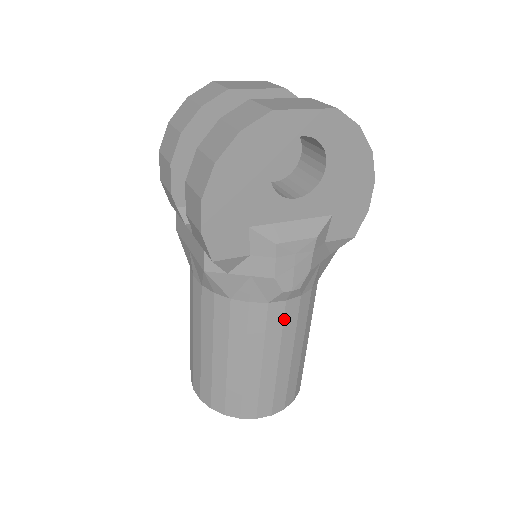
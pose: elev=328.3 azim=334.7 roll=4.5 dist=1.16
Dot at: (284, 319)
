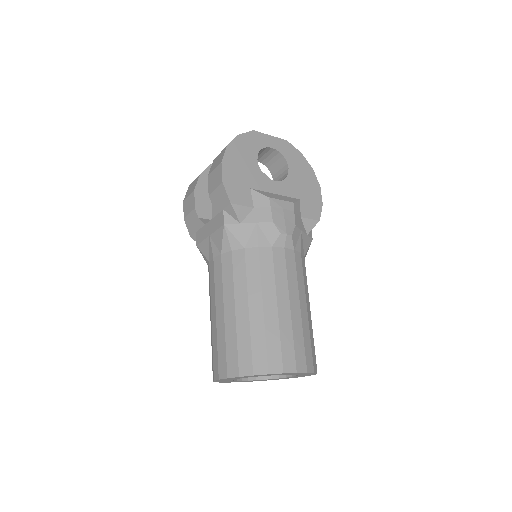
Dot at: (286, 264)
